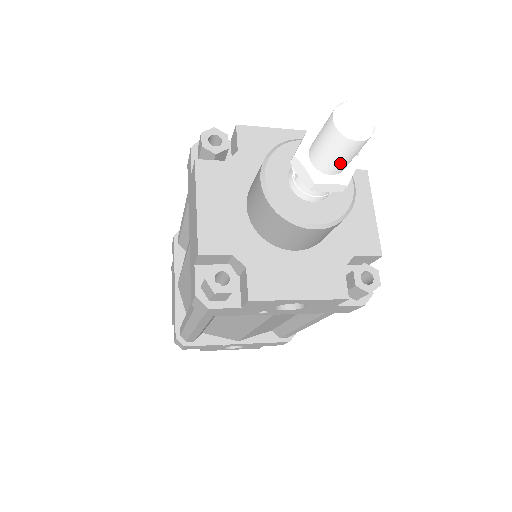
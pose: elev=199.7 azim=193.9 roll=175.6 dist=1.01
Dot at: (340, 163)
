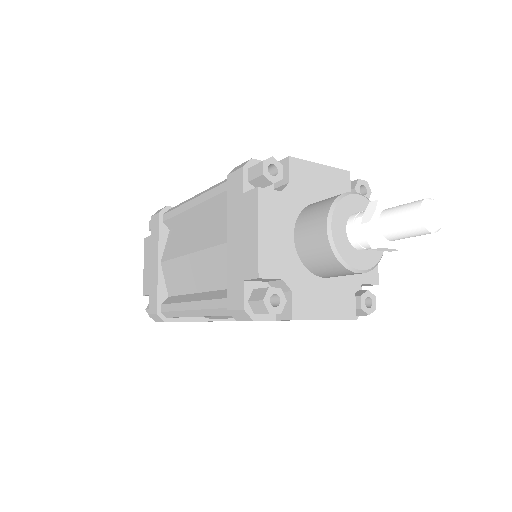
Dot at: occluded
